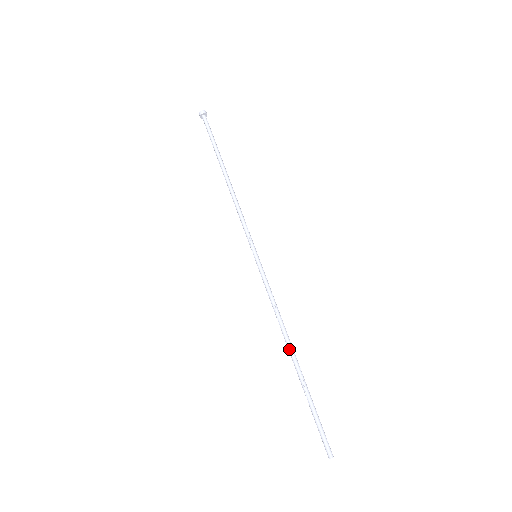
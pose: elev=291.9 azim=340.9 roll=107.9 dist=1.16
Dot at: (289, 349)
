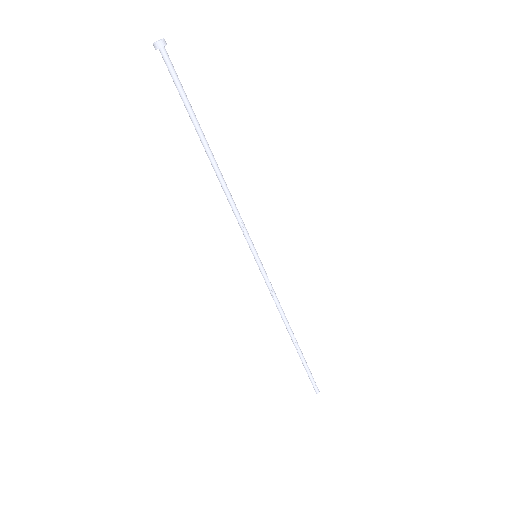
Dot at: (288, 332)
